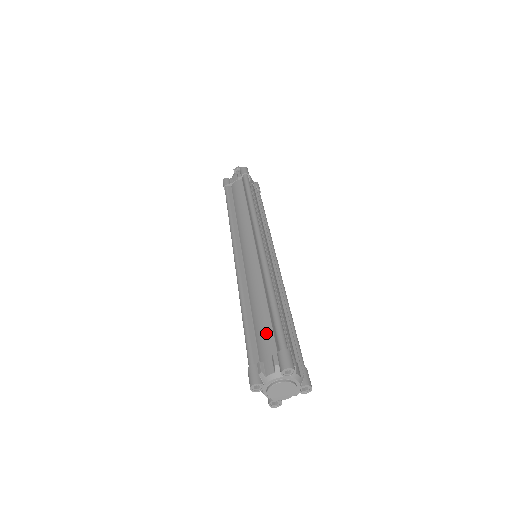
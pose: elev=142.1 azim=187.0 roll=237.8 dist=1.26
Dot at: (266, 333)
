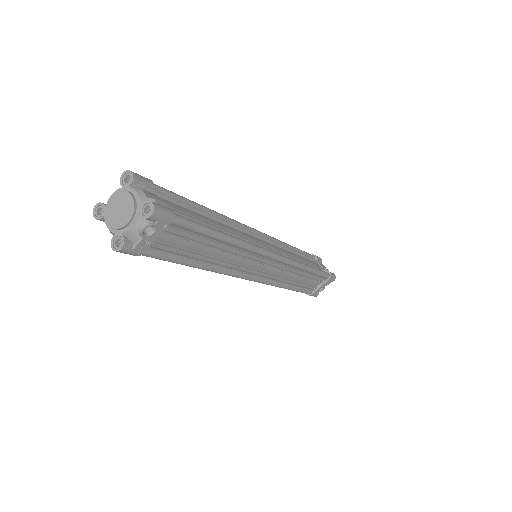
Dot at: occluded
